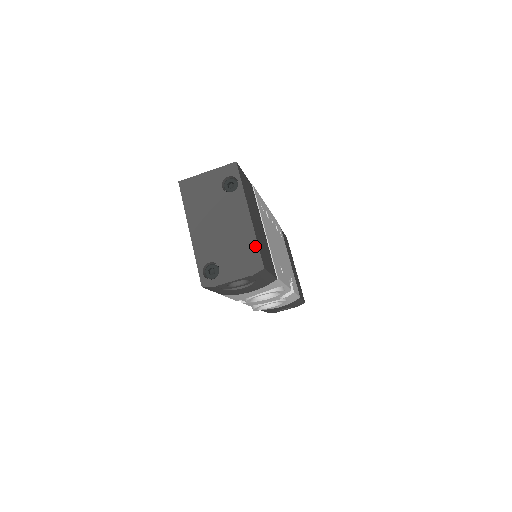
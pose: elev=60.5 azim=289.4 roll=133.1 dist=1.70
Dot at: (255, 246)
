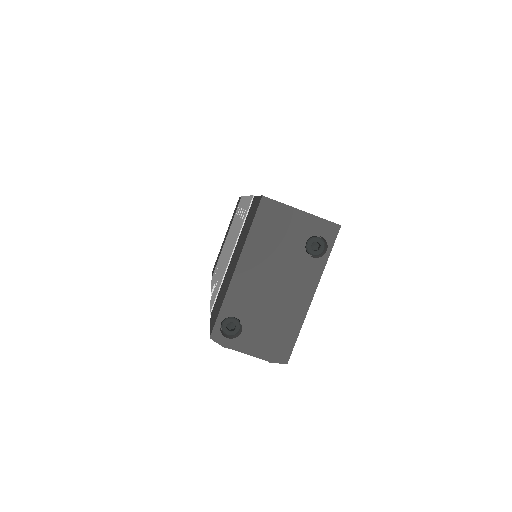
Dot at: (295, 335)
